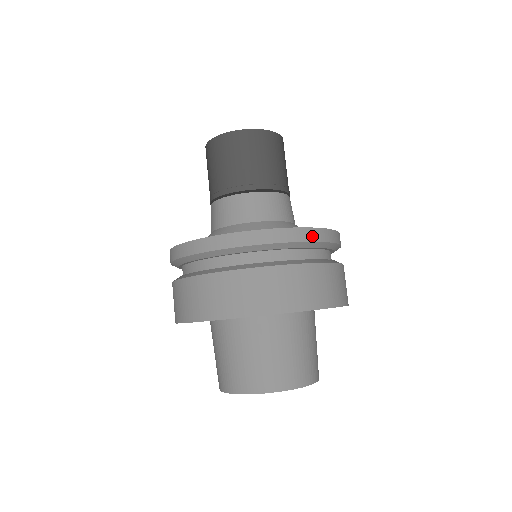
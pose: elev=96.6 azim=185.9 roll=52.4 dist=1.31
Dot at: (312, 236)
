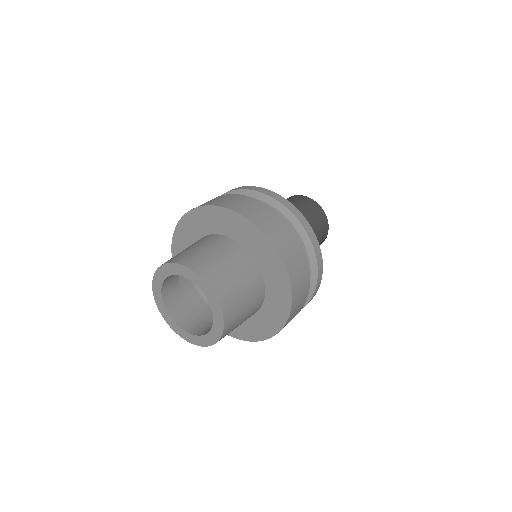
Dot at: (286, 204)
